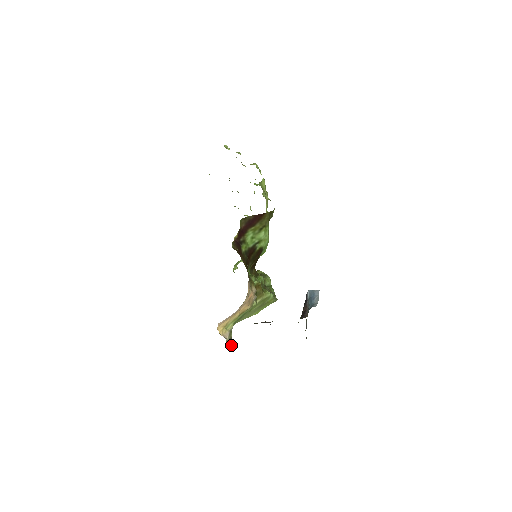
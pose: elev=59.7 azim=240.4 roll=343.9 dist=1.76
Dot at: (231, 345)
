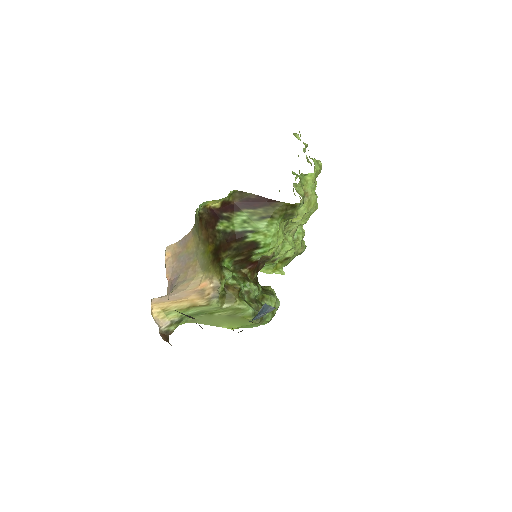
Dot at: (163, 338)
